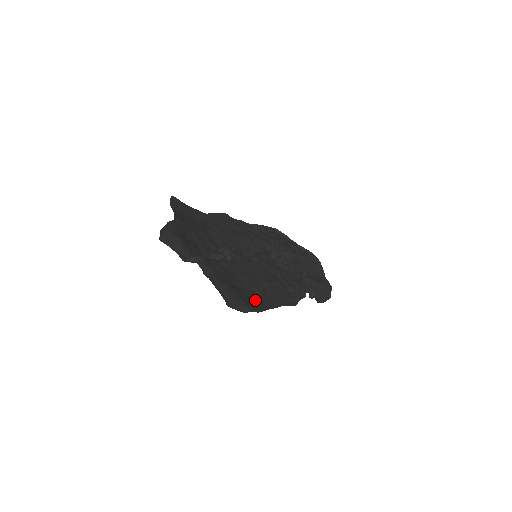
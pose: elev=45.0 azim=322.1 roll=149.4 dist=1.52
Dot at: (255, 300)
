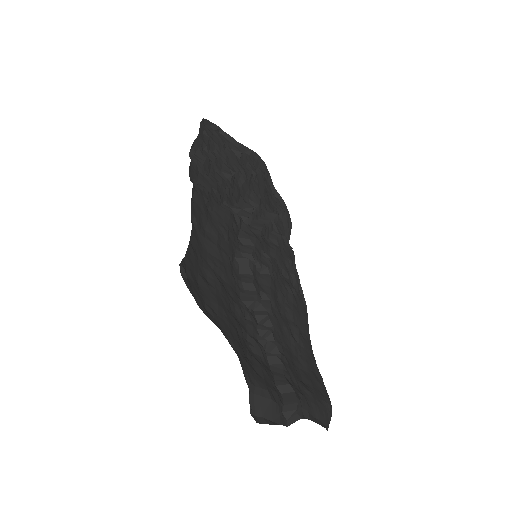
Dot at: (312, 367)
